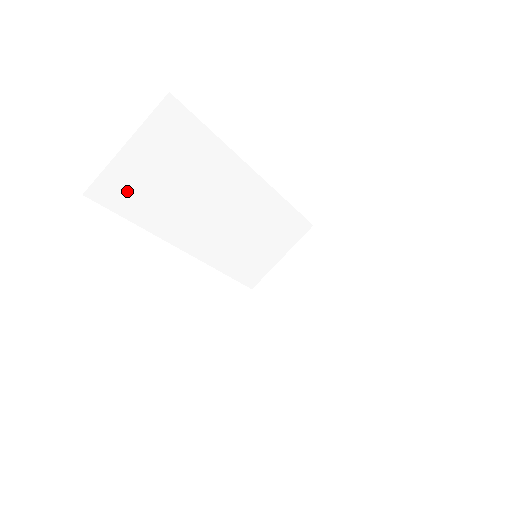
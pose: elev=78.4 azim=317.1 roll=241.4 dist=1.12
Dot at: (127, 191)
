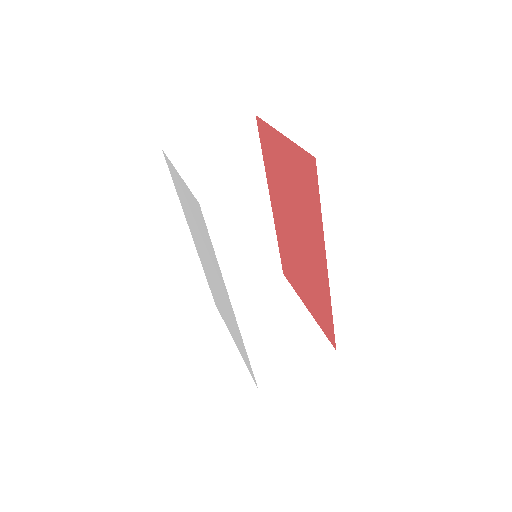
Dot at: (189, 165)
